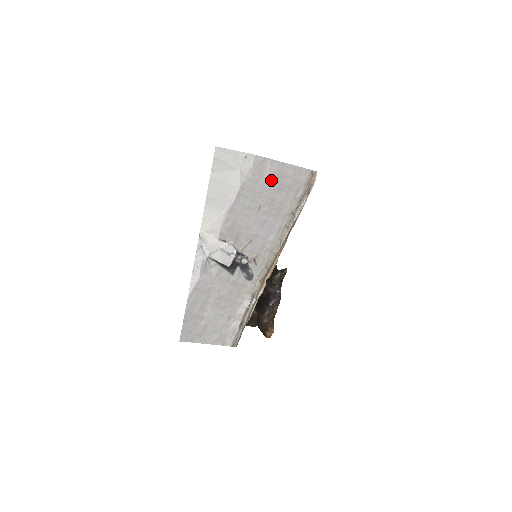
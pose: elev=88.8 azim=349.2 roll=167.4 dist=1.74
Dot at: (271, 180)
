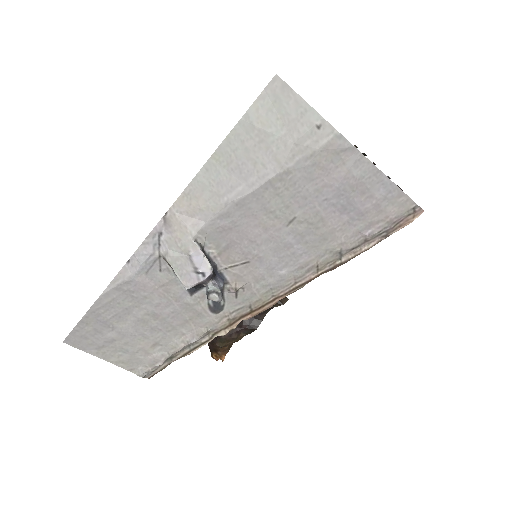
Dot at: (338, 188)
